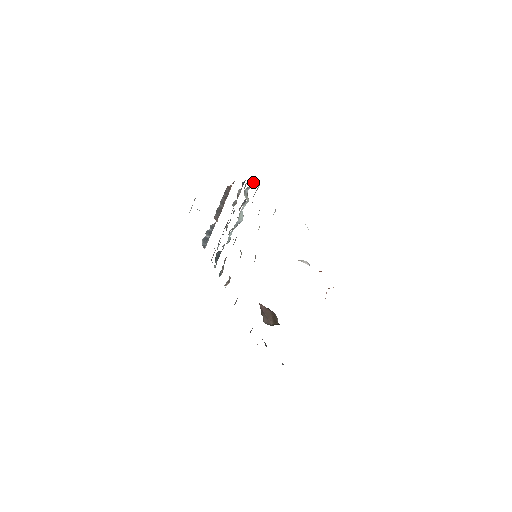
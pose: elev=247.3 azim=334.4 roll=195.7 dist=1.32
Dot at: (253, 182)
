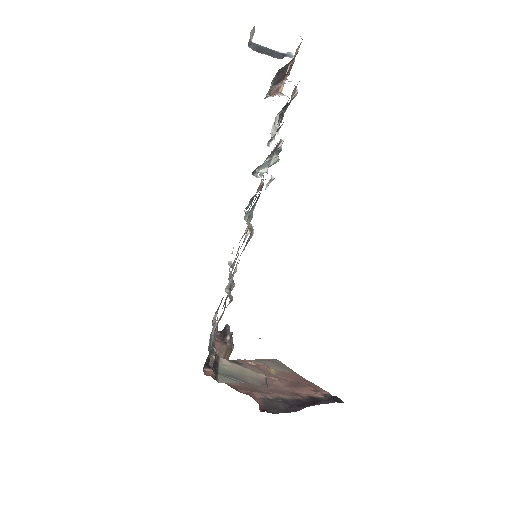
Dot at: occluded
